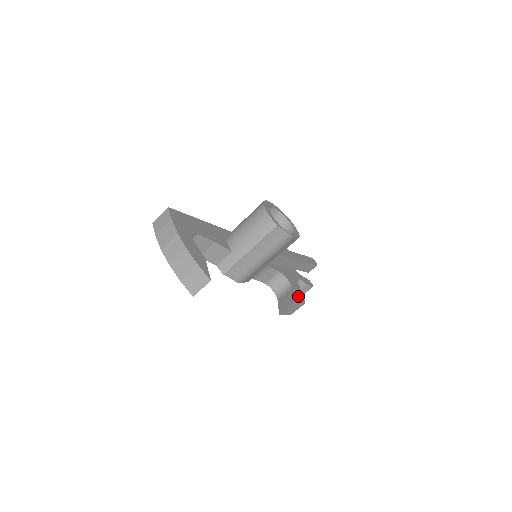
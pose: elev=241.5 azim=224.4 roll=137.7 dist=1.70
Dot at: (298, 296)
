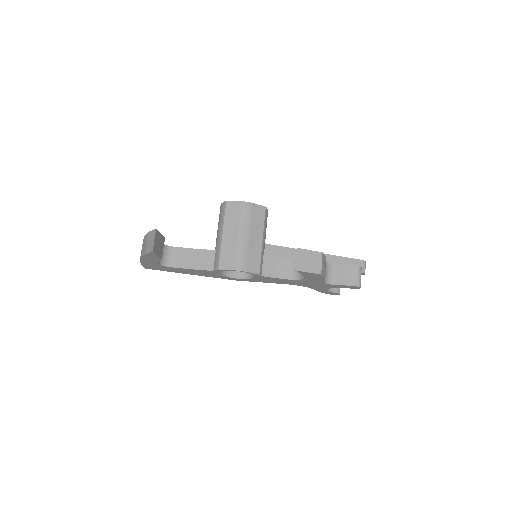
Dot at: occluded
